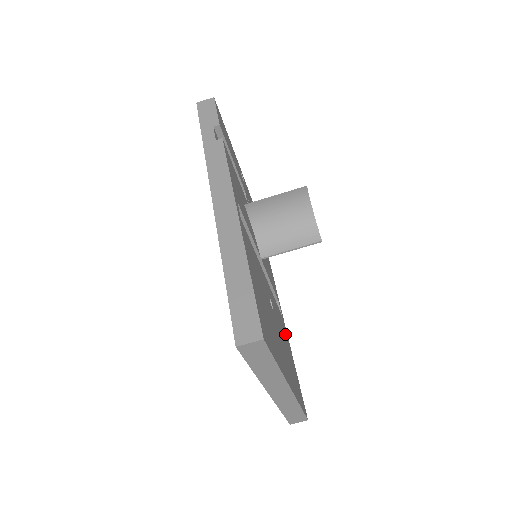
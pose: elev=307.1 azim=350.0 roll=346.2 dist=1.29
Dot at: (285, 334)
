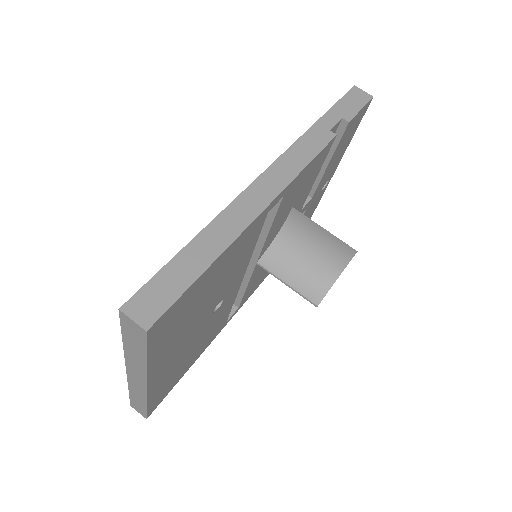
Dot at: (210, 338)
